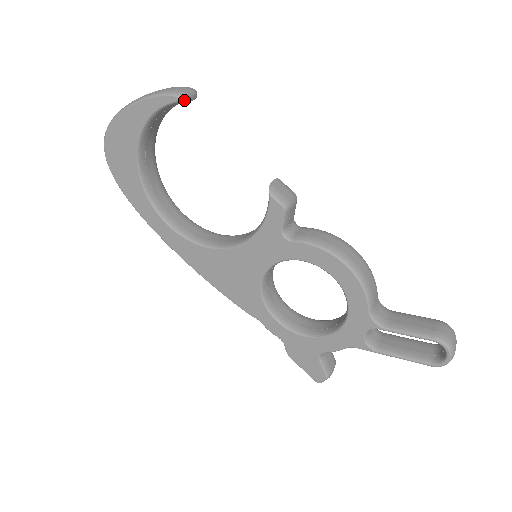
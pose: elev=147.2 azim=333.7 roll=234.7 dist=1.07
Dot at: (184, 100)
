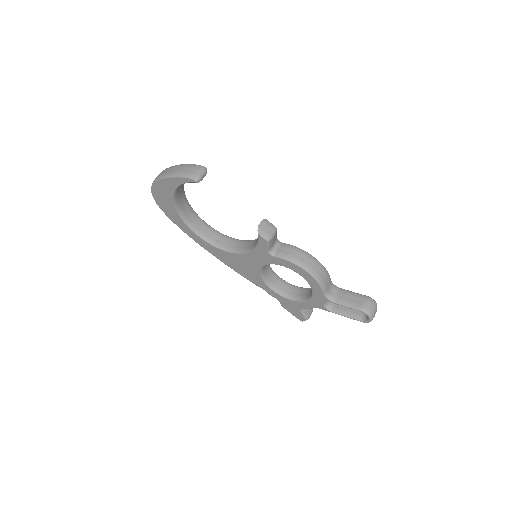
Dot at: (199, 181)
